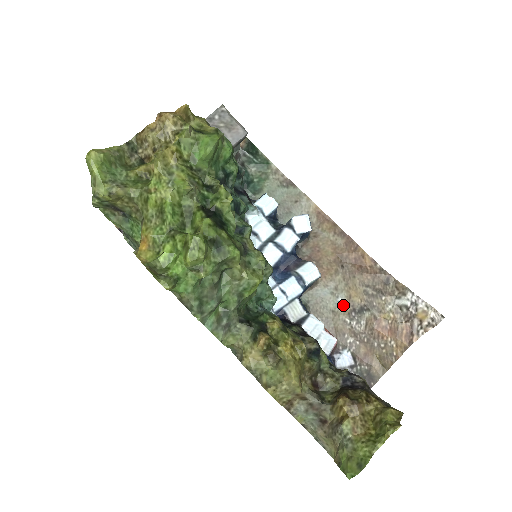
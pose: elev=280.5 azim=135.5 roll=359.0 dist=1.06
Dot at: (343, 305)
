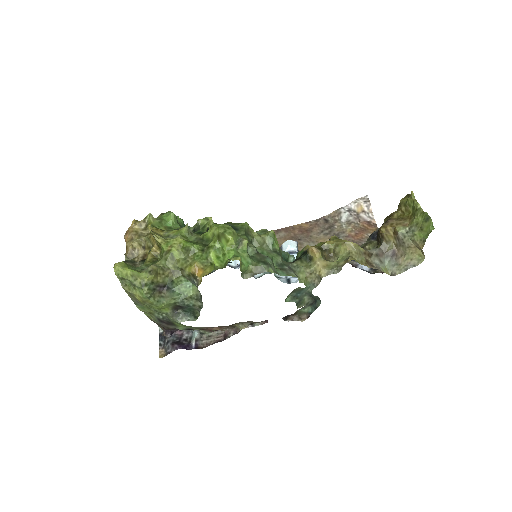
Dot at: occluded
